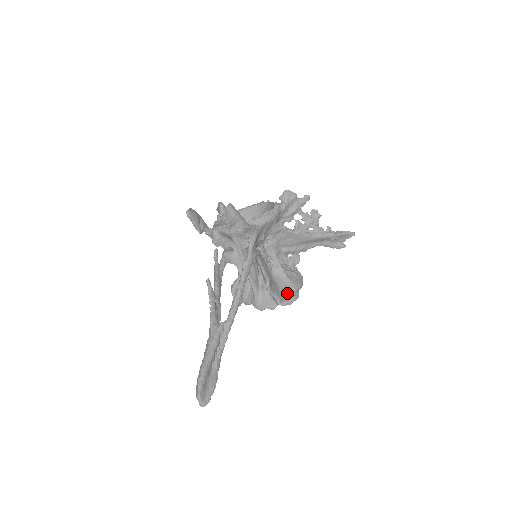
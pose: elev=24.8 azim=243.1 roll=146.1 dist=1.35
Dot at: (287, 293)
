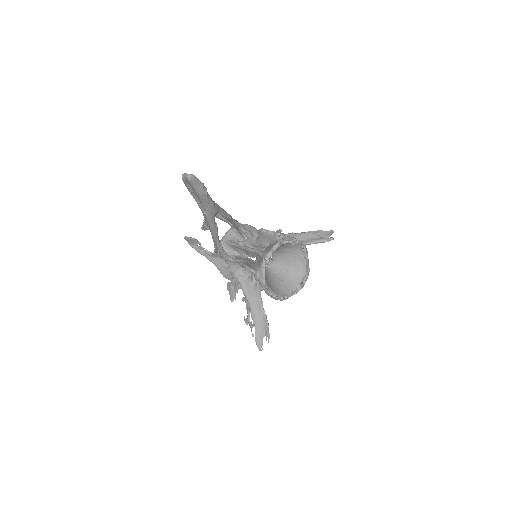
Dot at: occluded
